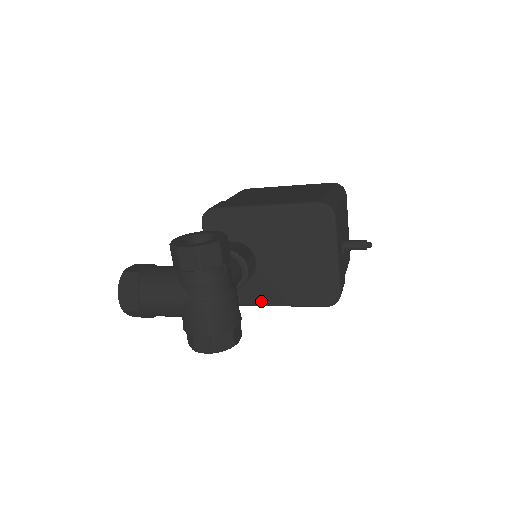
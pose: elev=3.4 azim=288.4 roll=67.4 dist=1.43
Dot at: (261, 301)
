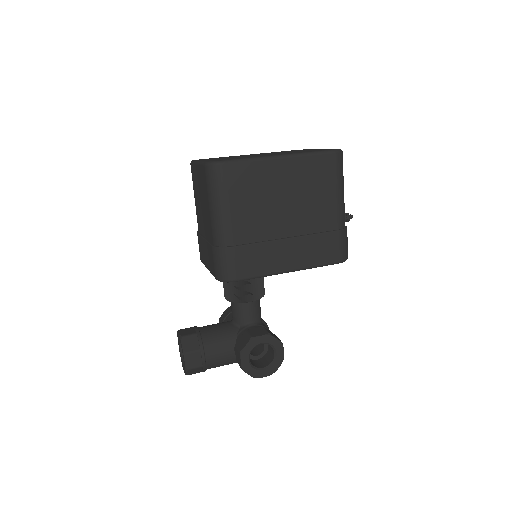
Dot at: occluded
